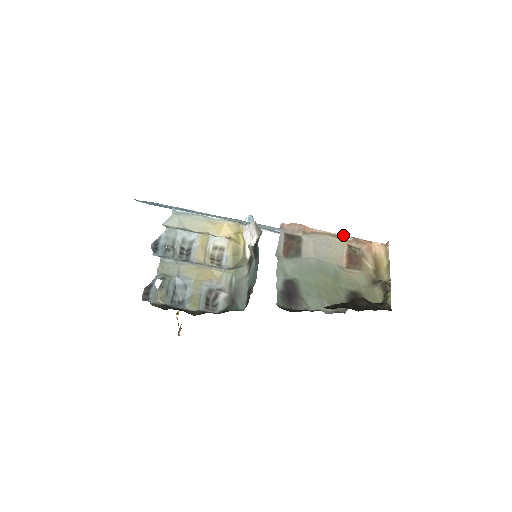
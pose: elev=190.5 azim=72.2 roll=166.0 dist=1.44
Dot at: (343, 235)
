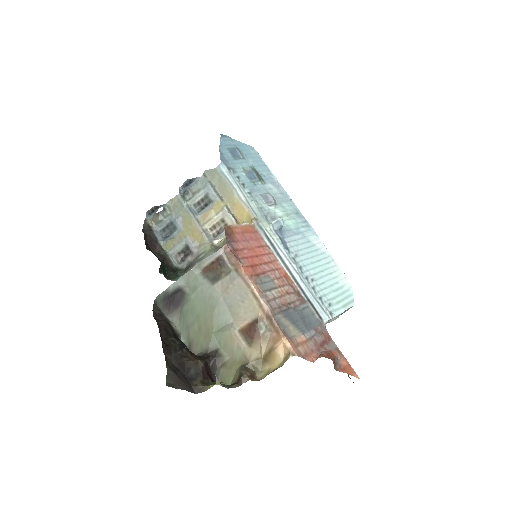
Dot at: (266, 305)
